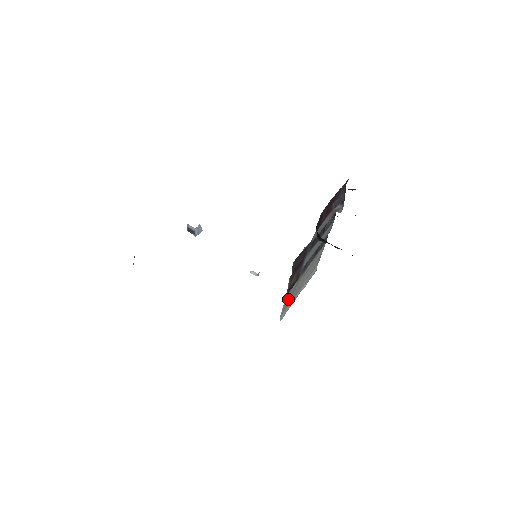
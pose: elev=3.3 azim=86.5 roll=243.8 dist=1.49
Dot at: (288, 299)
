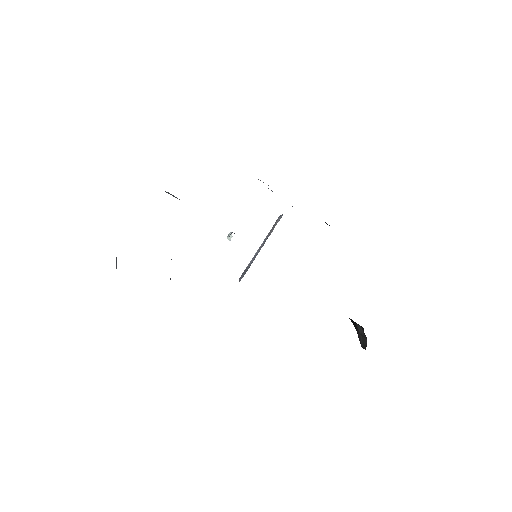
Dot at: occluded
